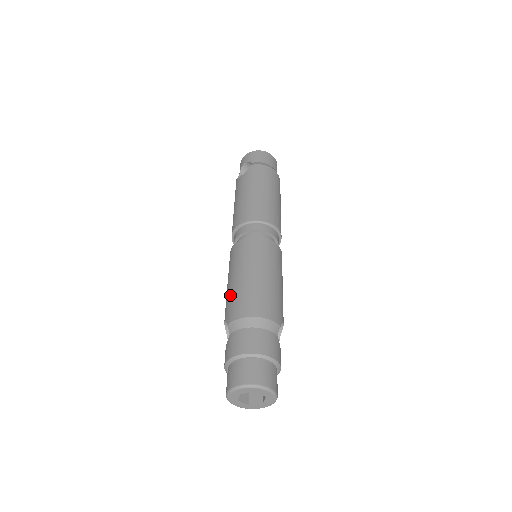
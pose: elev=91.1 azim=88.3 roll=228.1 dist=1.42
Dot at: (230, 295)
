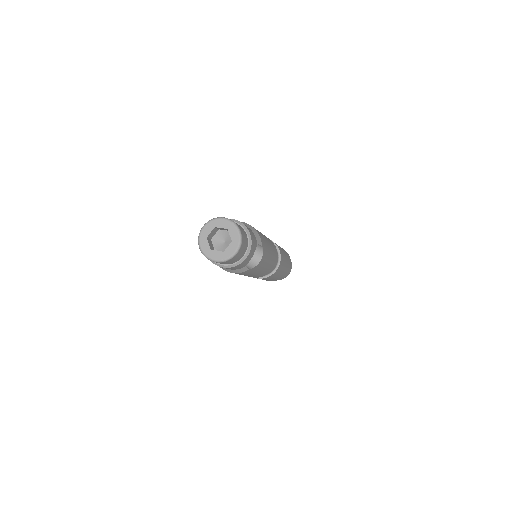
Dot at: occluded
